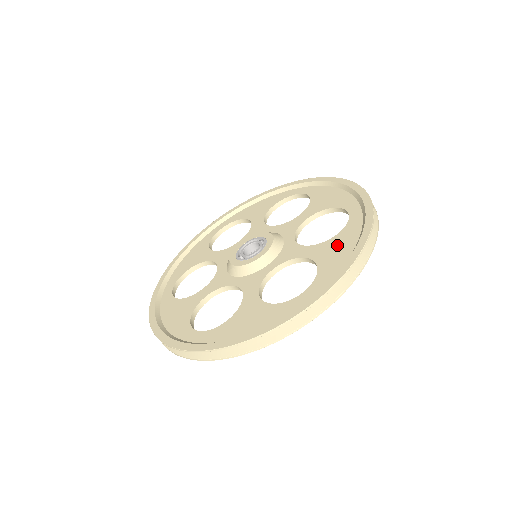
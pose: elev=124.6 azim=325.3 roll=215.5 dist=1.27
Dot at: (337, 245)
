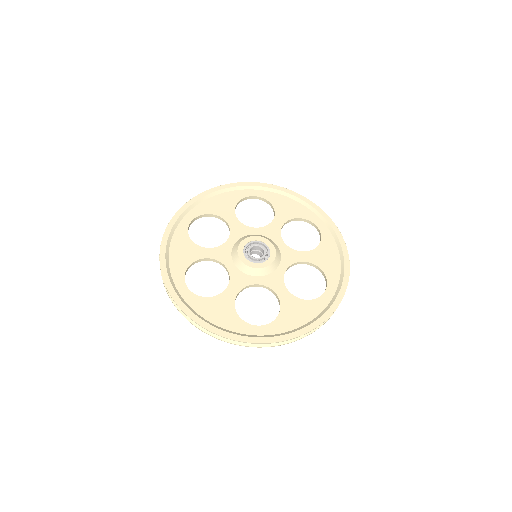
Dot at: (300, 310)
